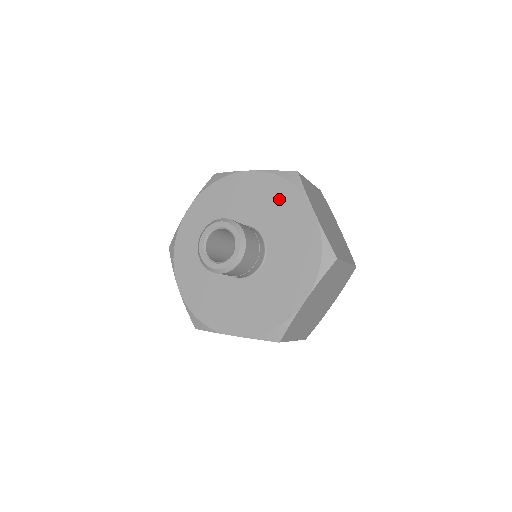
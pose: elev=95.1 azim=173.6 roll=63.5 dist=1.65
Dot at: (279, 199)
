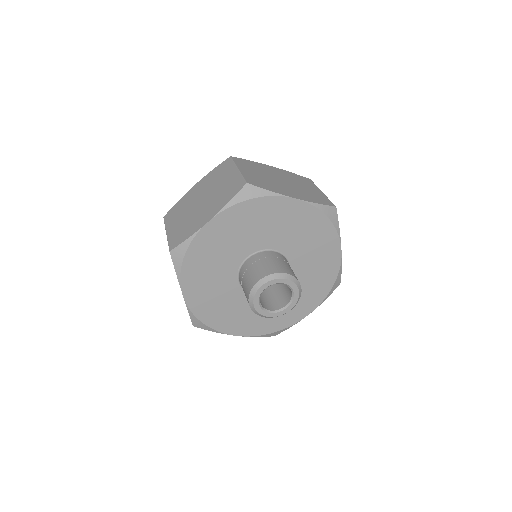
Dot at: (258, 217)
